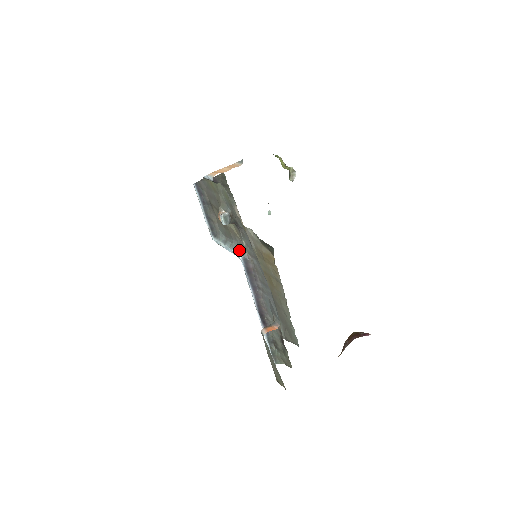
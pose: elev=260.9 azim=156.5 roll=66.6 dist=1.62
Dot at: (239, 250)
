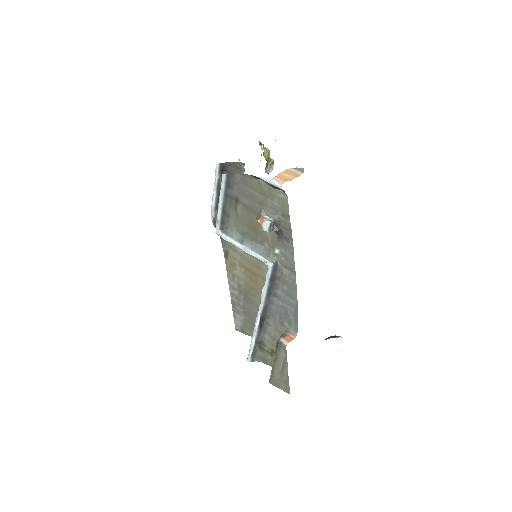
Dot at: (268, 257)
